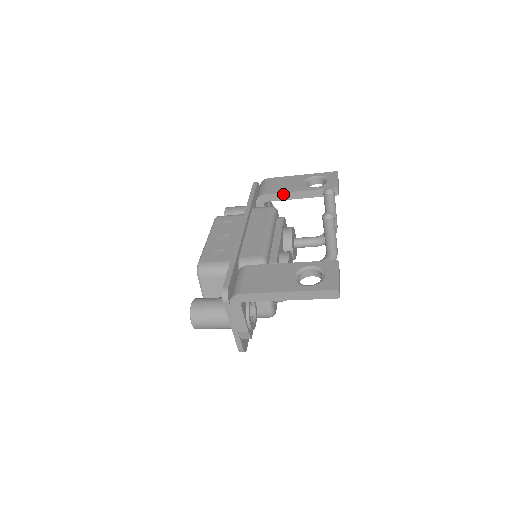
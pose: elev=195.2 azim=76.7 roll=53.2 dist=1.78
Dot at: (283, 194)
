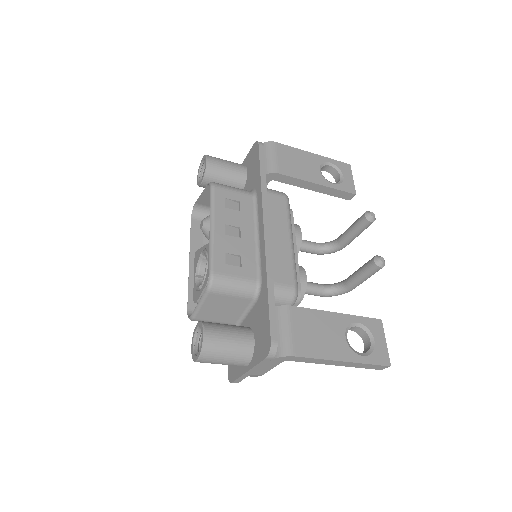
Dot at: (298, 180)
